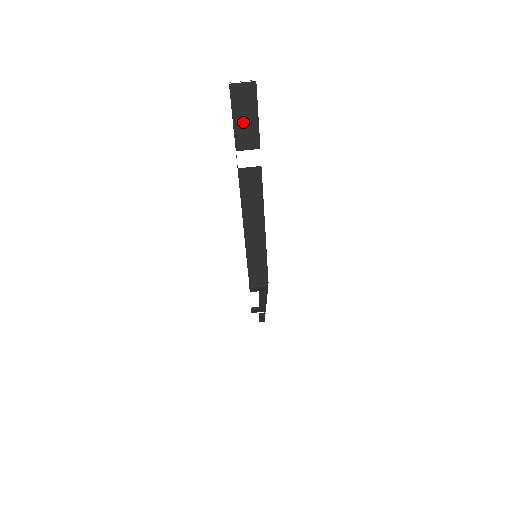
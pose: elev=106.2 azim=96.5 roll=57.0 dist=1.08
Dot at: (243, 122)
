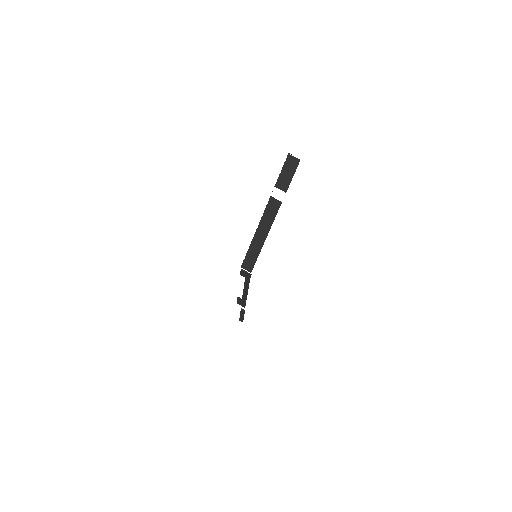
Dot at: (285, 175)
